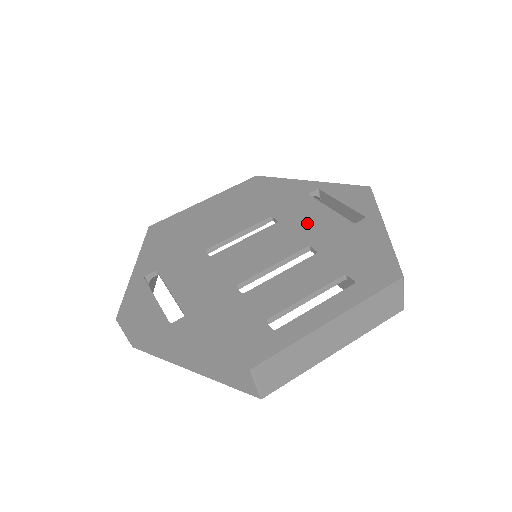
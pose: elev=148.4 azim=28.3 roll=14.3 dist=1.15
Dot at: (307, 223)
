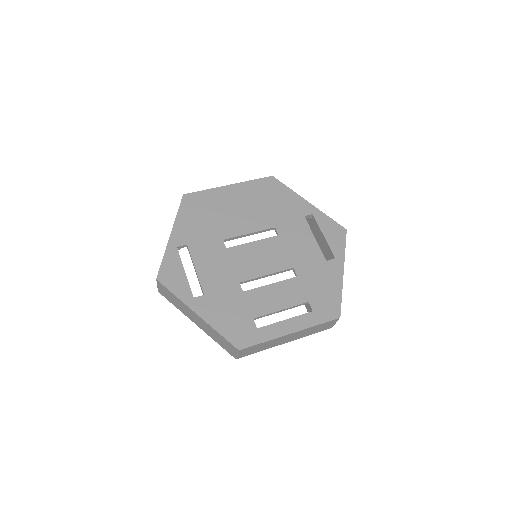
Dot at: (297, 246)
